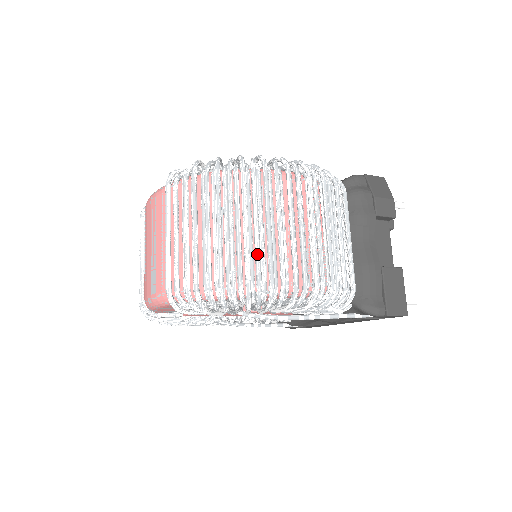
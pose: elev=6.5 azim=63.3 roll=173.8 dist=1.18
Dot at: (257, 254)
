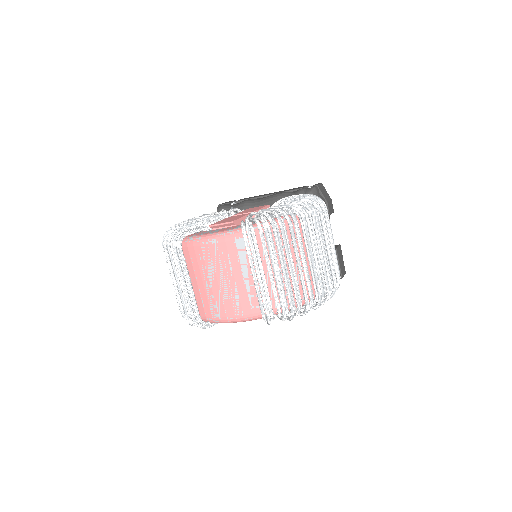
Dot at: (320, 275)
